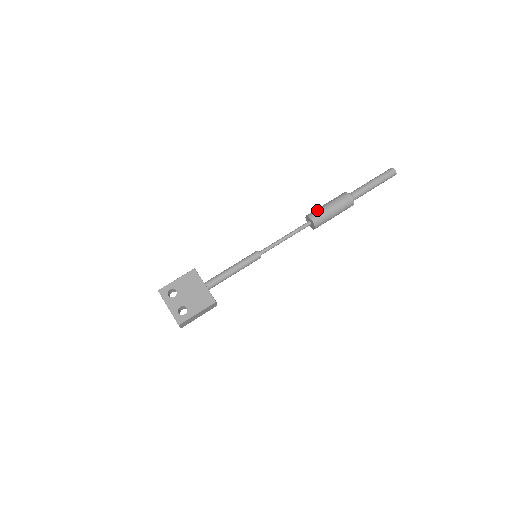
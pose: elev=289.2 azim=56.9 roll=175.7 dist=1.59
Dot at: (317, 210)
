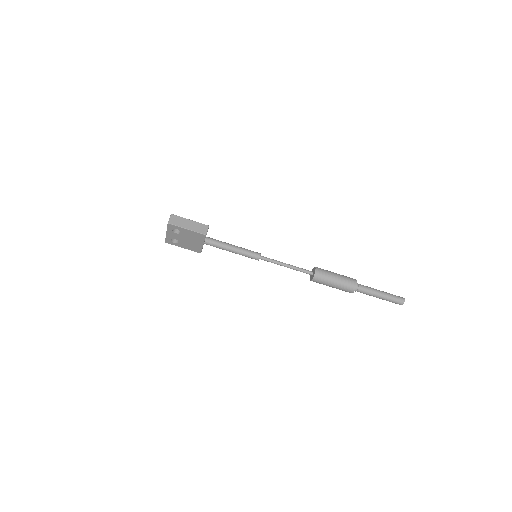
Dot at: (323, 280)
